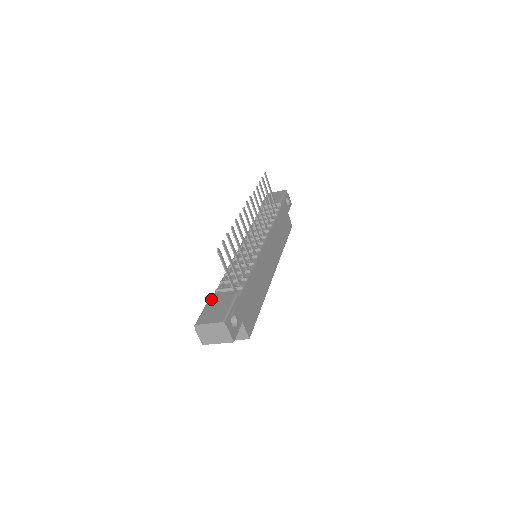
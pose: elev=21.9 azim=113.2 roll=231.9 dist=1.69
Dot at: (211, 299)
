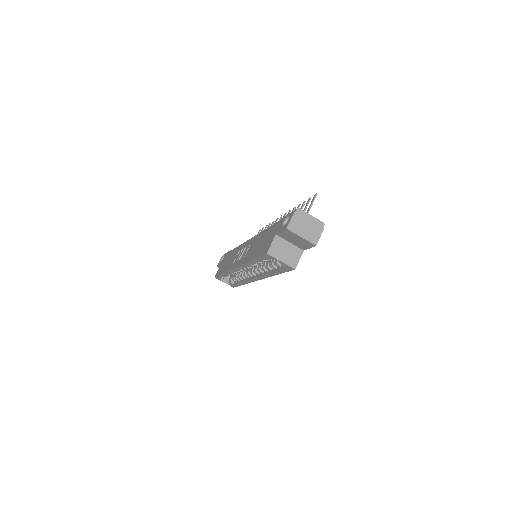
Dot at: occluded
